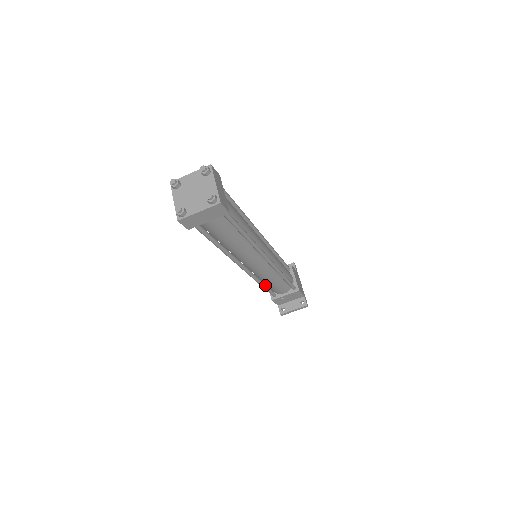
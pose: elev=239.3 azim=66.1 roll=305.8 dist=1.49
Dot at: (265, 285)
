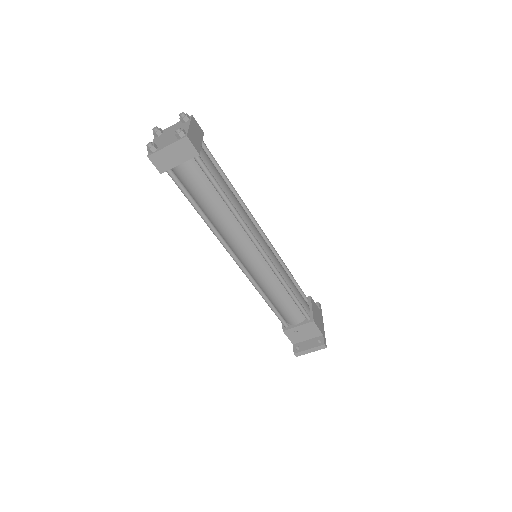
Dot at: (270, 302)
